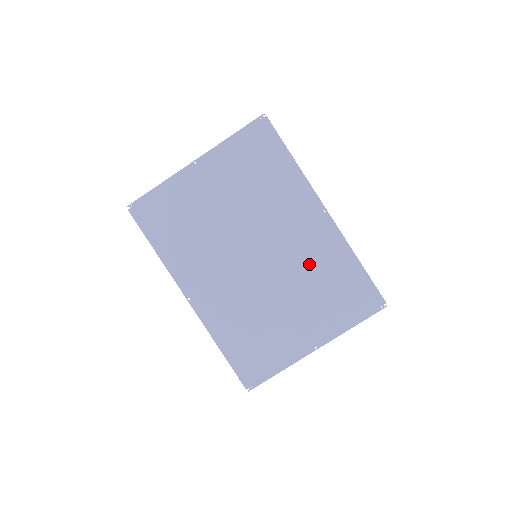
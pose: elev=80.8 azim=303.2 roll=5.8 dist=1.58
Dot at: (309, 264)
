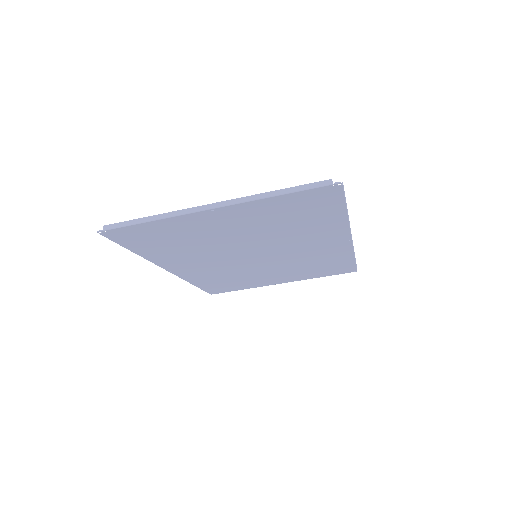
Dot at: (307, 259)
